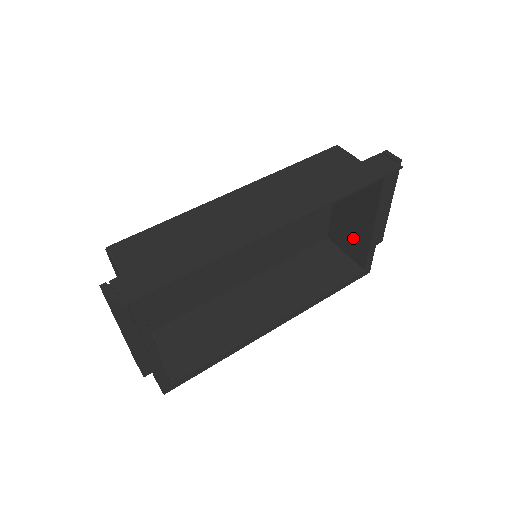
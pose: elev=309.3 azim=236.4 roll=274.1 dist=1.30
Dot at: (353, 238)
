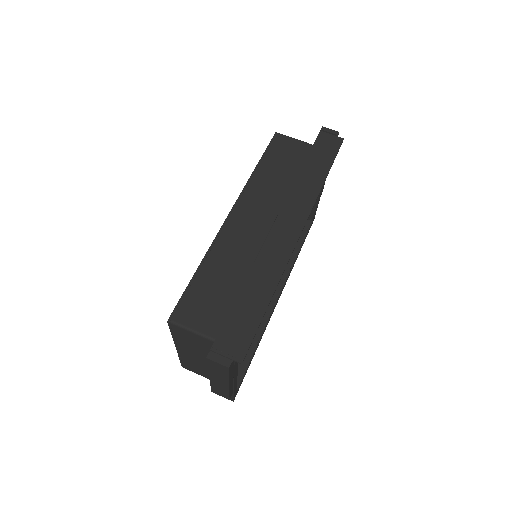
Dot at: occluded
